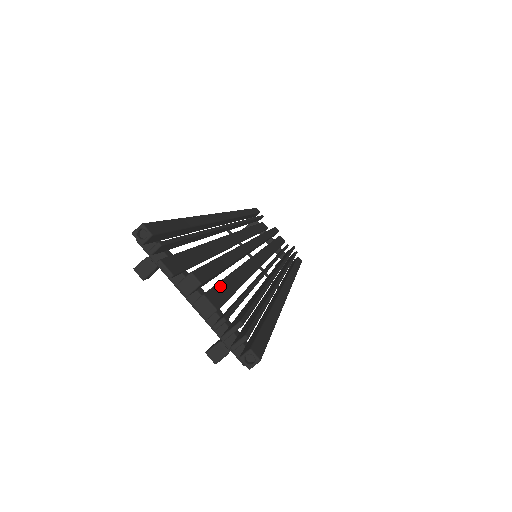
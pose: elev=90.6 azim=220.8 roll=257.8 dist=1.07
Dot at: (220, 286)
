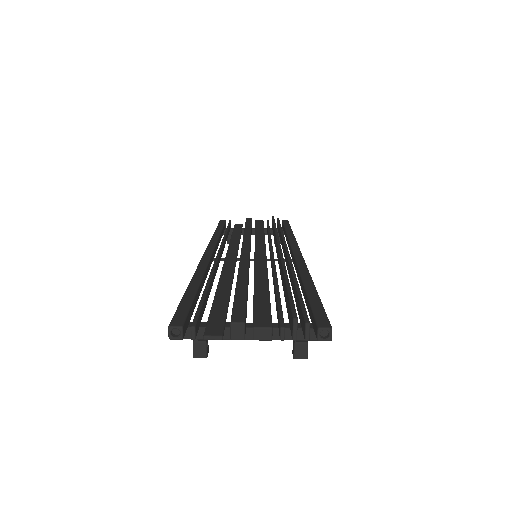
Dot at: (257, 308)
